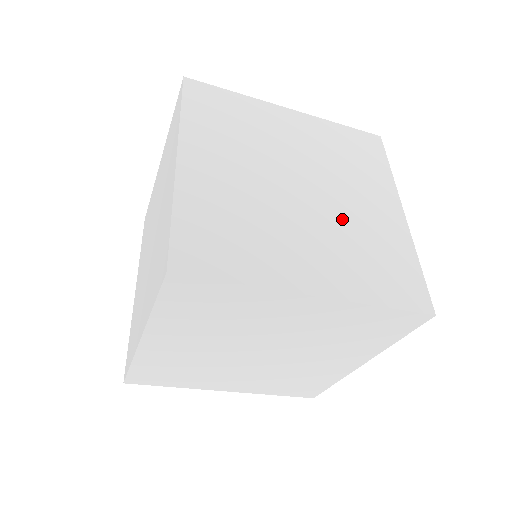
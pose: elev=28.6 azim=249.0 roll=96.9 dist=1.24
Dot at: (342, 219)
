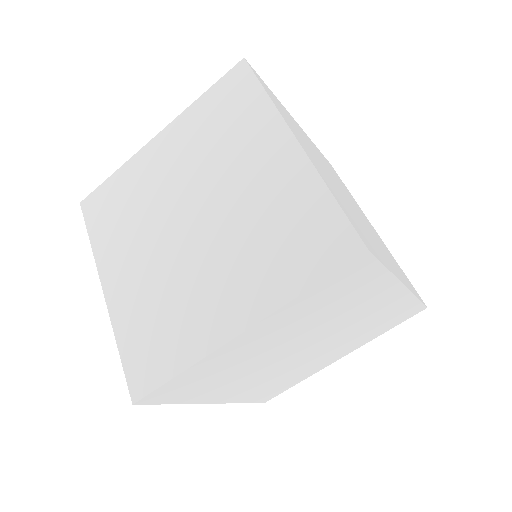
Dot at: (236, 220)
